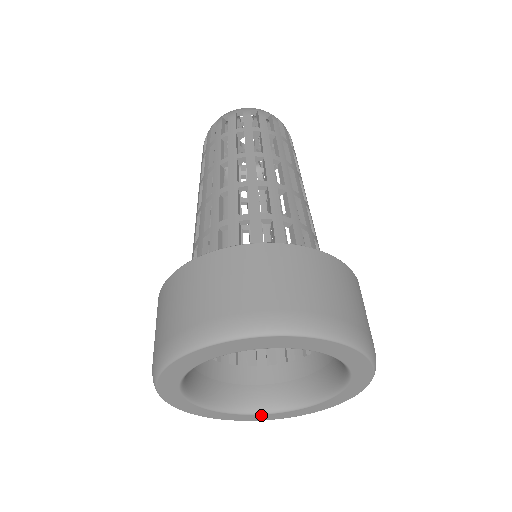
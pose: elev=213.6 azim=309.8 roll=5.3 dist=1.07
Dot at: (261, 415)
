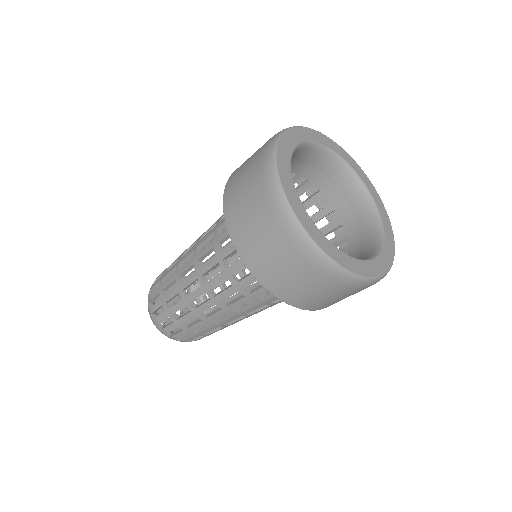
Dot at: (353, 260)
